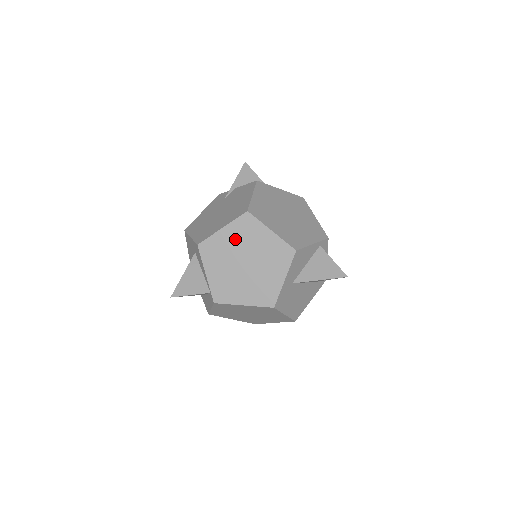
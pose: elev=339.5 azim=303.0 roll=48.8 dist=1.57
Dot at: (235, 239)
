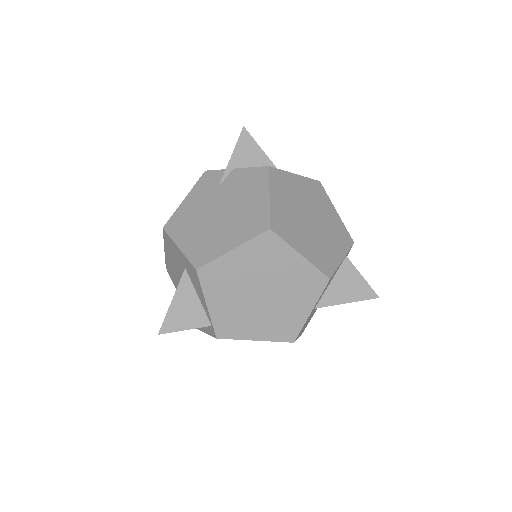
Dot at: (250, 264)
